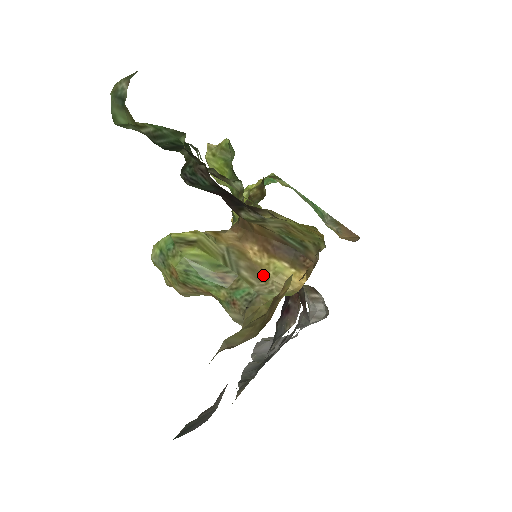
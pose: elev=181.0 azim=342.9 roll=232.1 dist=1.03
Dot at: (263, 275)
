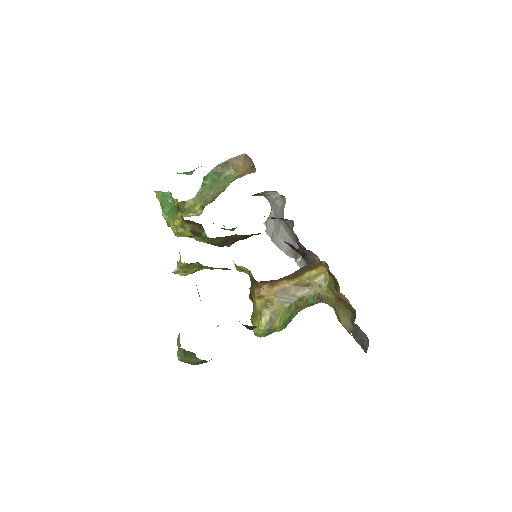
Dot at: (305, 284)
